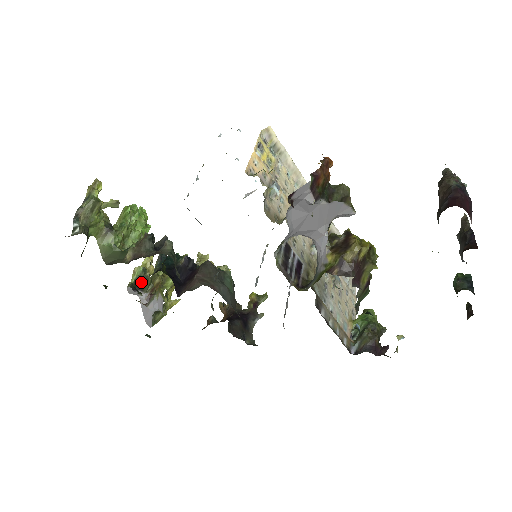
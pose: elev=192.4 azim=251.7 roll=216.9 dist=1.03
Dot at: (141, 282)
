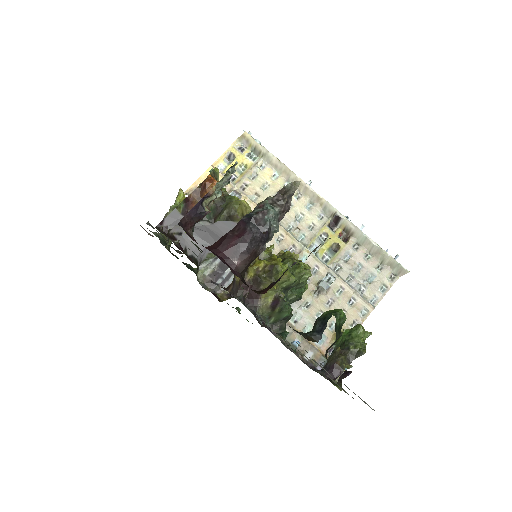
Dot at: occluded
